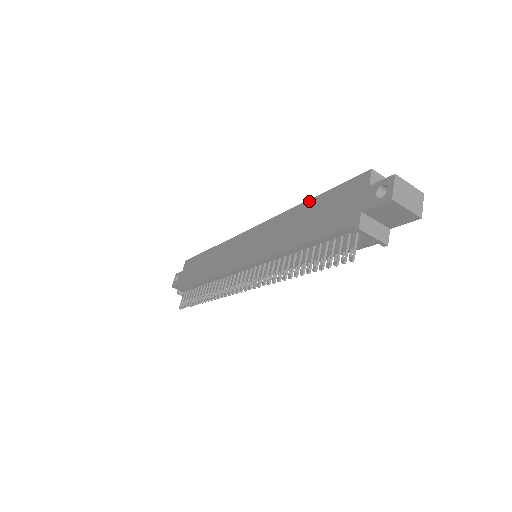
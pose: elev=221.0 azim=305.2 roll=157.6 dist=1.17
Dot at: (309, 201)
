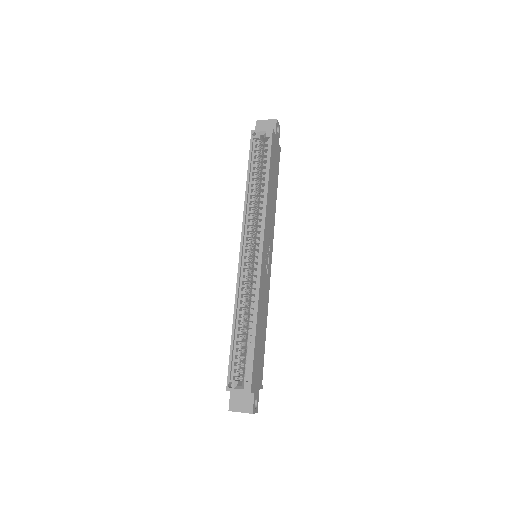
Dot at: (232, 329)
